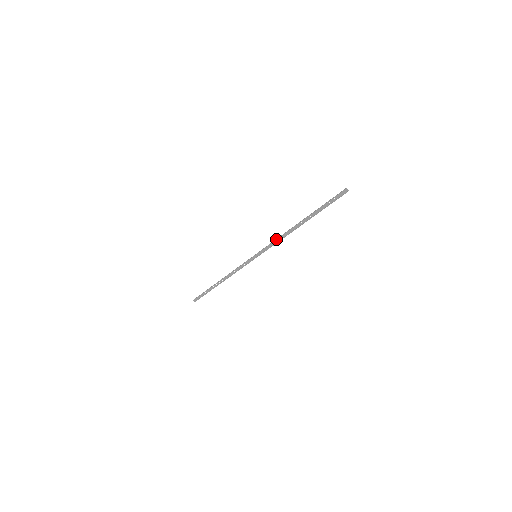
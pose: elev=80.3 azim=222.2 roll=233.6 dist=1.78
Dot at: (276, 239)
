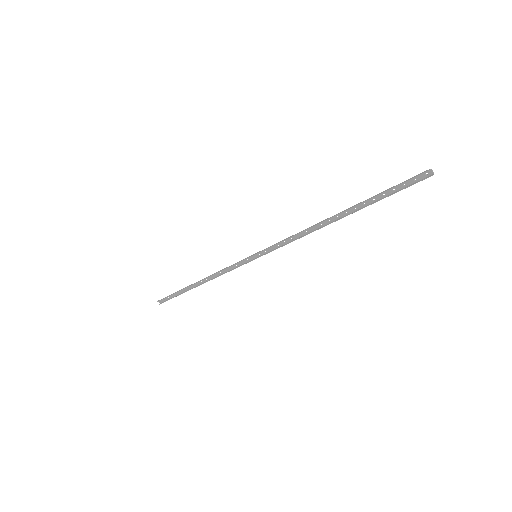
Dot at: (291, 236)
